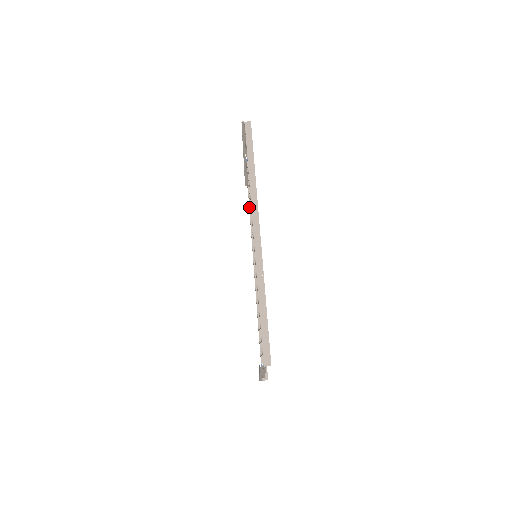
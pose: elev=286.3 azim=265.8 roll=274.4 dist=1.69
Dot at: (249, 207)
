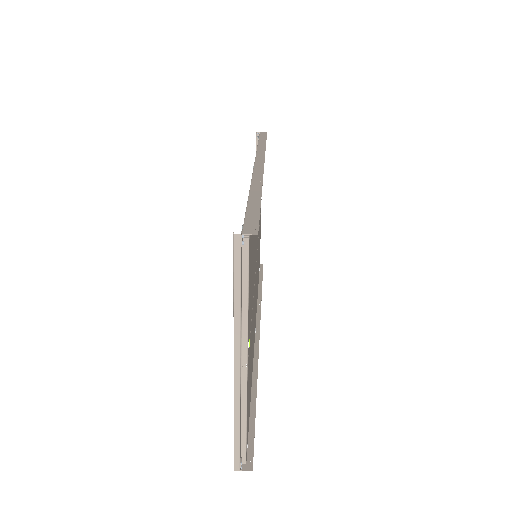
Dot at: occluded
